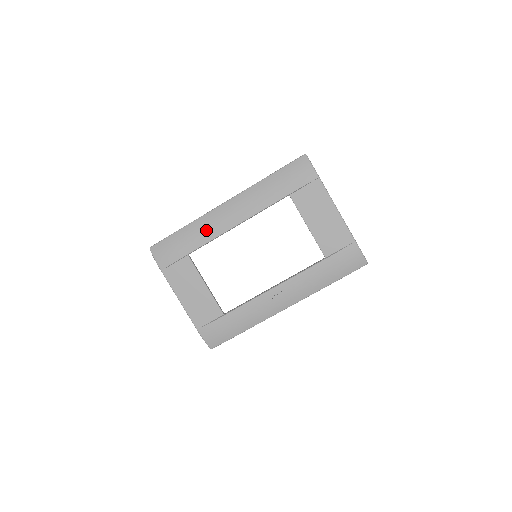
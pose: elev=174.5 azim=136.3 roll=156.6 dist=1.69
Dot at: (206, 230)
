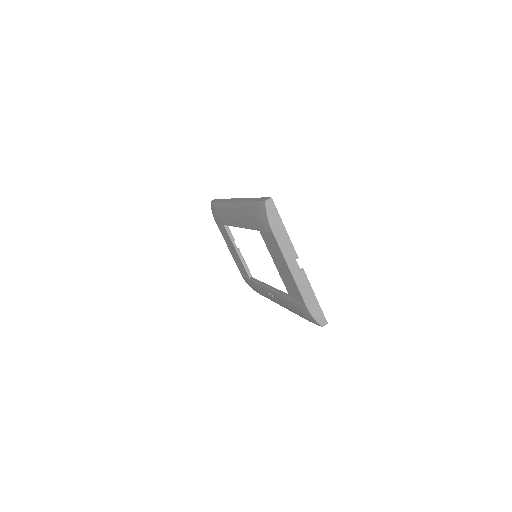
Dot at: (226, 216)
